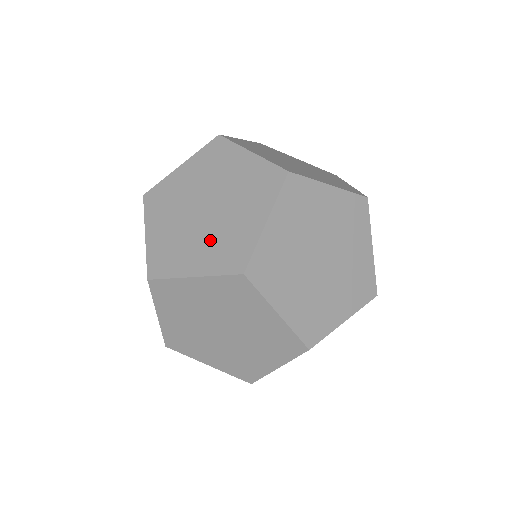
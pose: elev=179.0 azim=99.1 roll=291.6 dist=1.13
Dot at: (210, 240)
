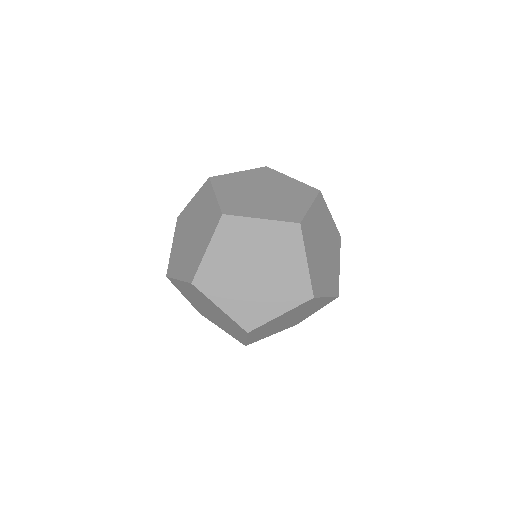
Dot at: (188, 257)
